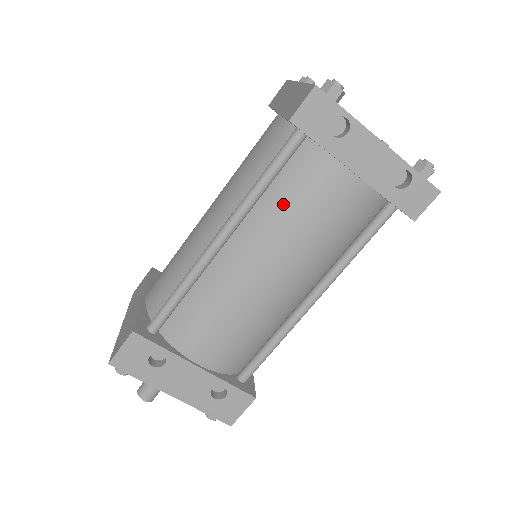
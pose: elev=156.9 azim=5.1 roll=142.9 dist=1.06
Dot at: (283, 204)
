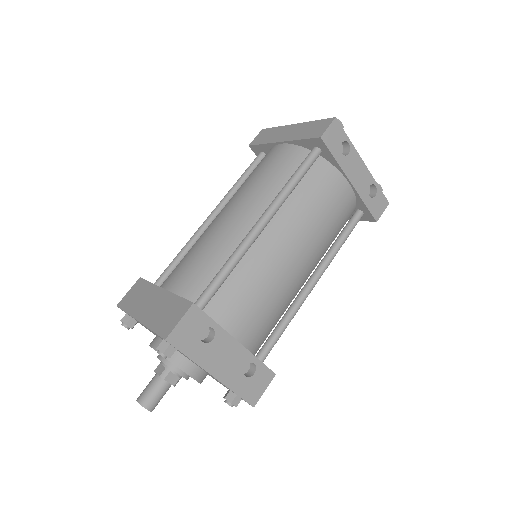
Dot at: (306, 200)
